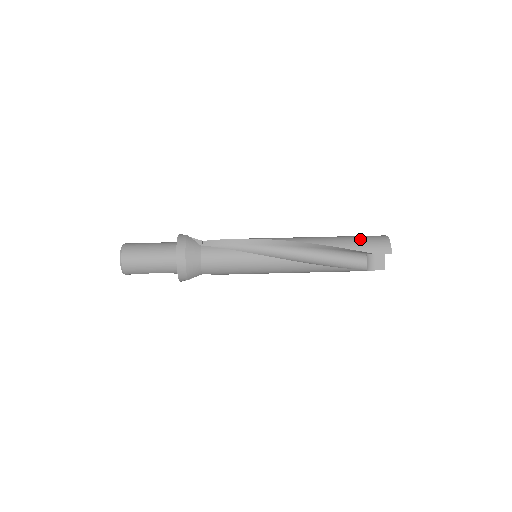
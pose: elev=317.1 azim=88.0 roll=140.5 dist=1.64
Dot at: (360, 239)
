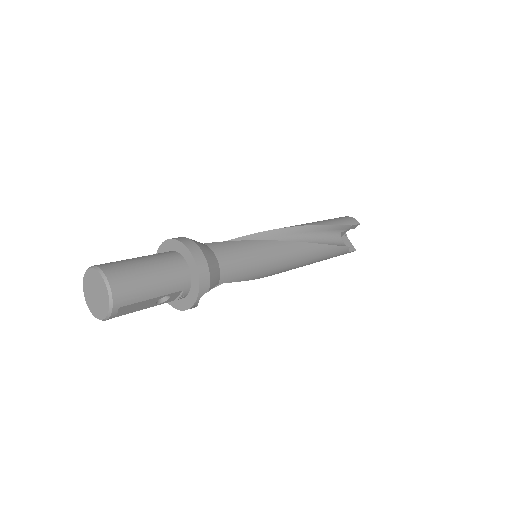
Dot at: (330, 219)
